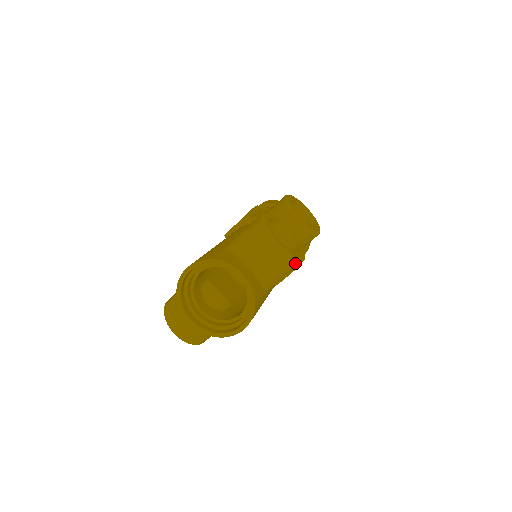
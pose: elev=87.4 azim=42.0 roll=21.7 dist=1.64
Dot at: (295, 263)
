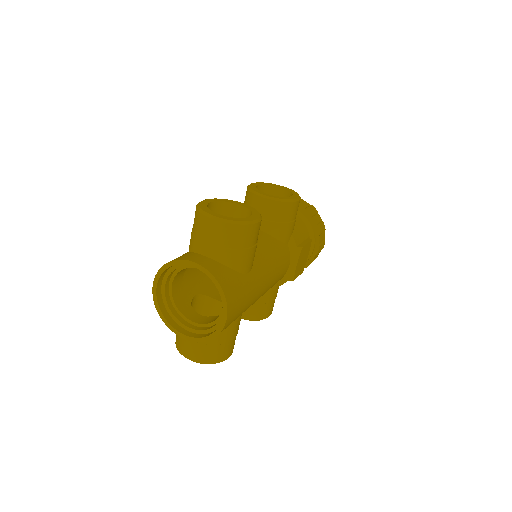
Dot at: (245, 228)
